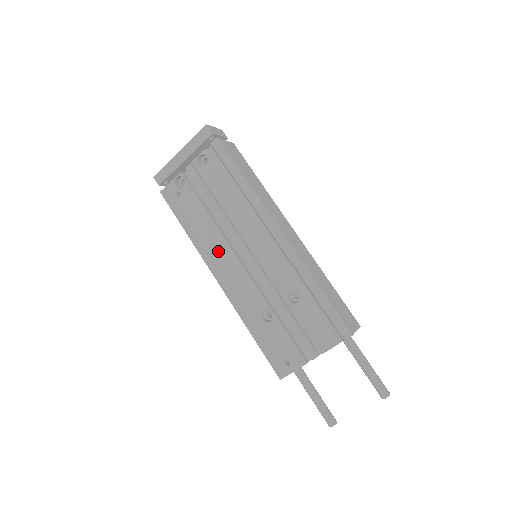
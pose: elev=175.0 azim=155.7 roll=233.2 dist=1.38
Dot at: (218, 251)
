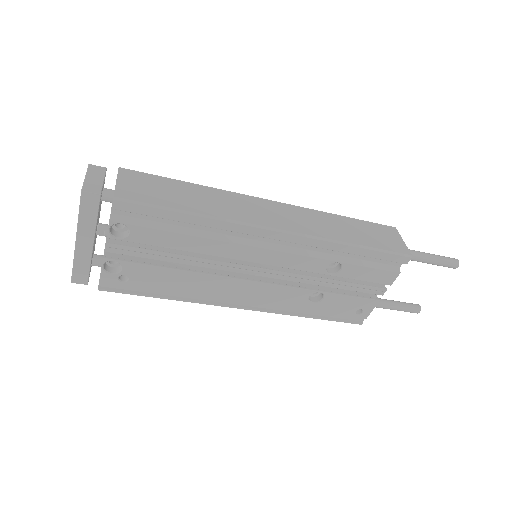
Dot at: (221, 289)
